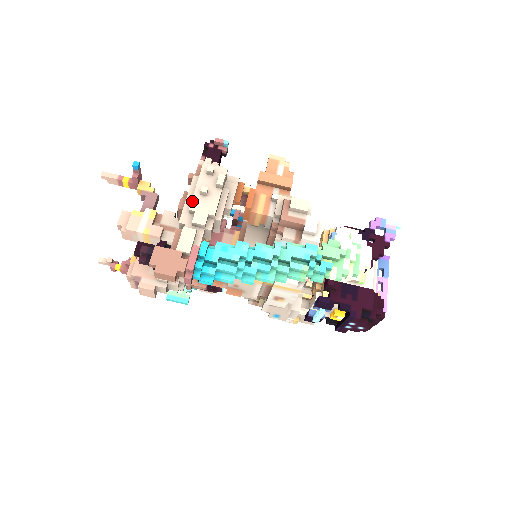
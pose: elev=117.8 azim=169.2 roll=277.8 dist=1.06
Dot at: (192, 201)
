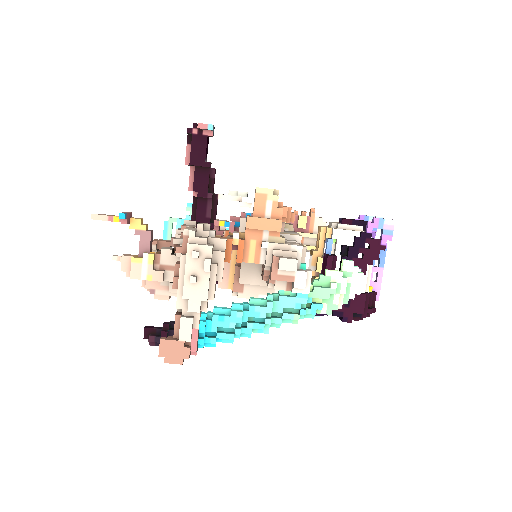
Dot at: (184, 289)
